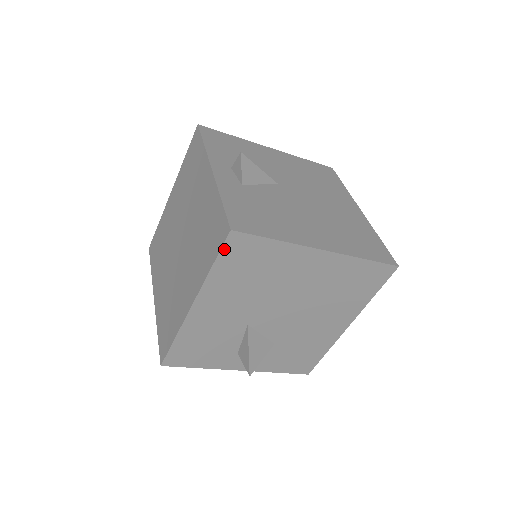
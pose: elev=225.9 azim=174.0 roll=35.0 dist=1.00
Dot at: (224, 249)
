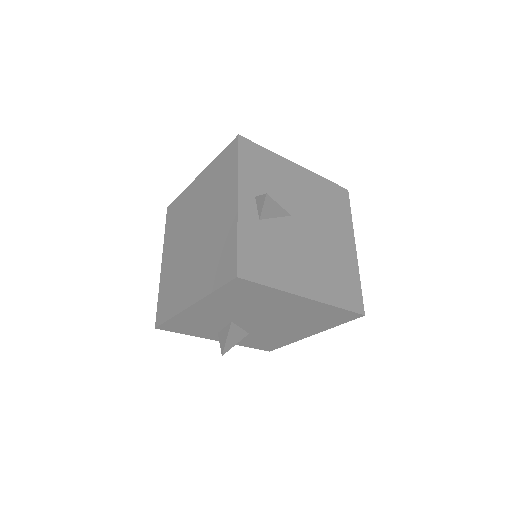
Dot at: (228, 285)
